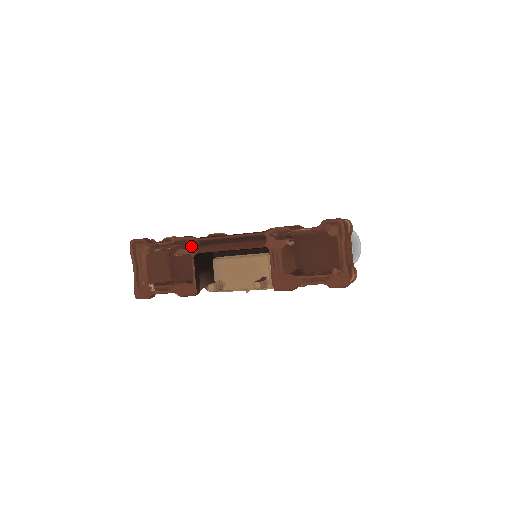
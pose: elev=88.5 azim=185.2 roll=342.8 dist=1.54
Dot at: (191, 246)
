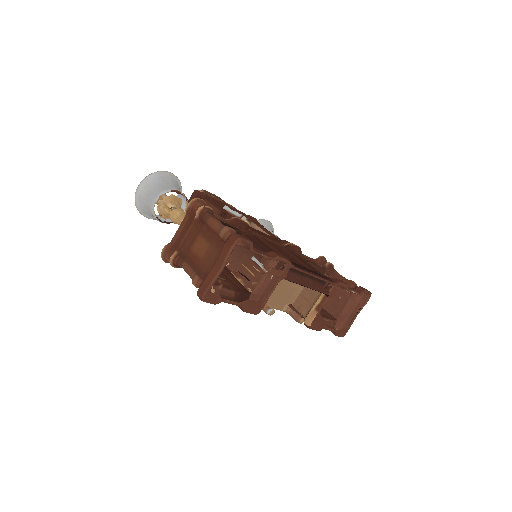
Dot at: (286, 271)
